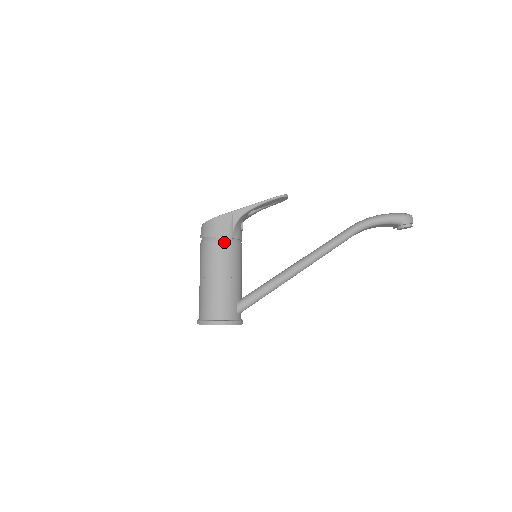
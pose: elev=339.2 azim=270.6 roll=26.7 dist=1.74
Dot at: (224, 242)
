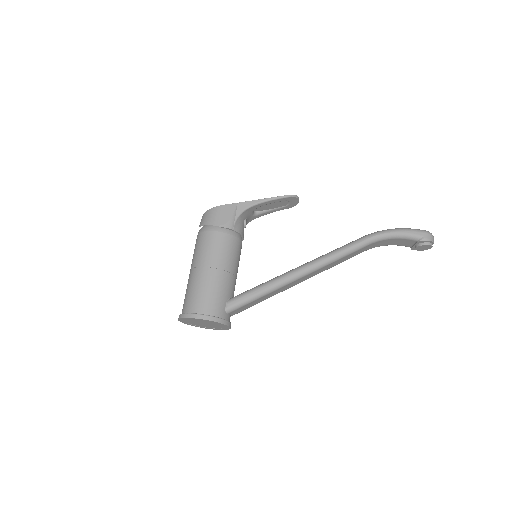
Dot at: (223, 232)
